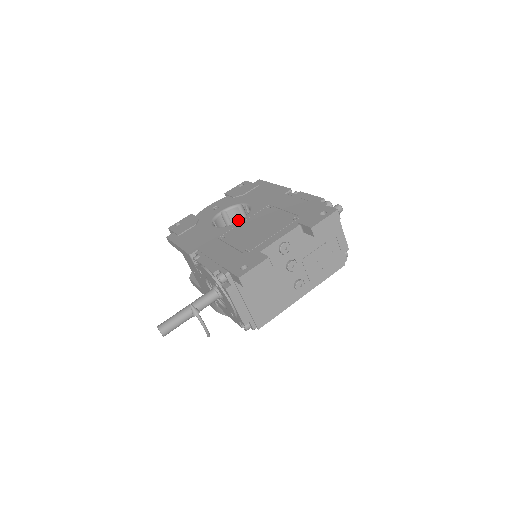
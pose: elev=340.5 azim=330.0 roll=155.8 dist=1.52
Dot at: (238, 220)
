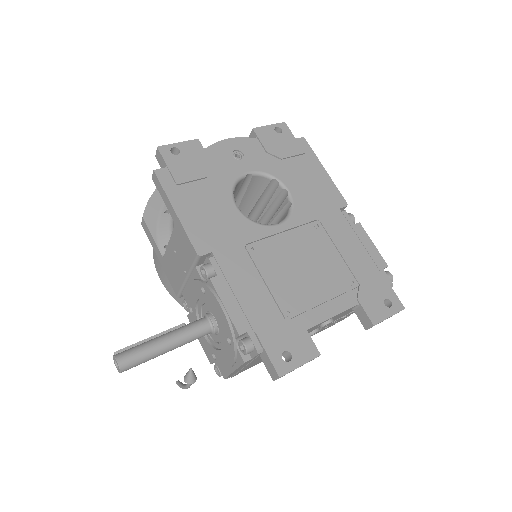
Dot at: (256, 189)
